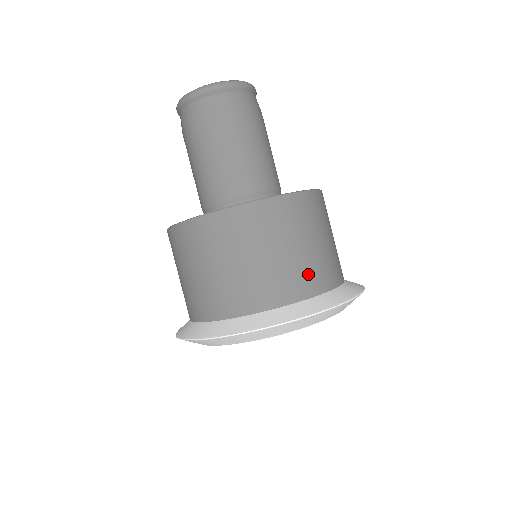
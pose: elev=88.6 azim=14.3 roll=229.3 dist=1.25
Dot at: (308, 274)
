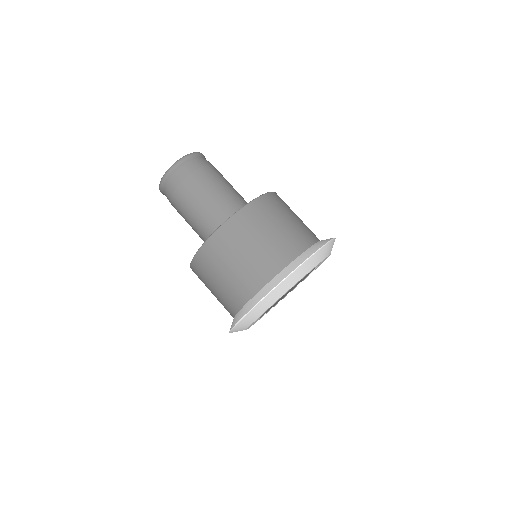
Dot at: (298, 236)
